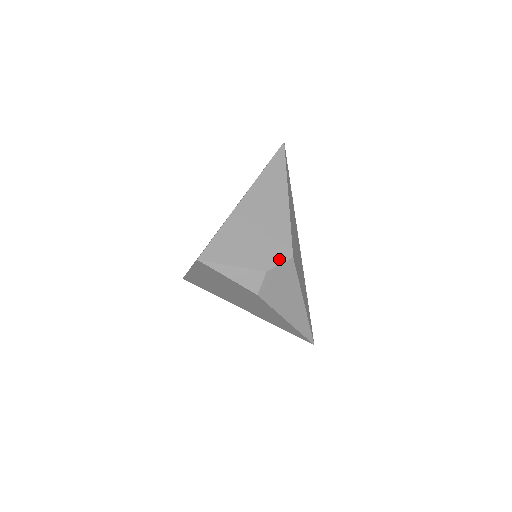
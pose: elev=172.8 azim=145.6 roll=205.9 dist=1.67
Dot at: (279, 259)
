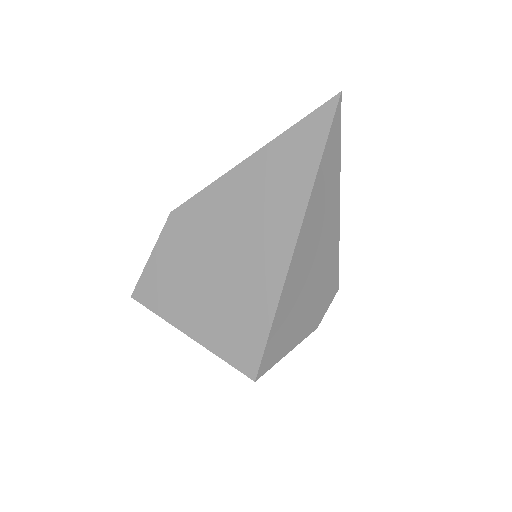
Dot at: (328, 303)
